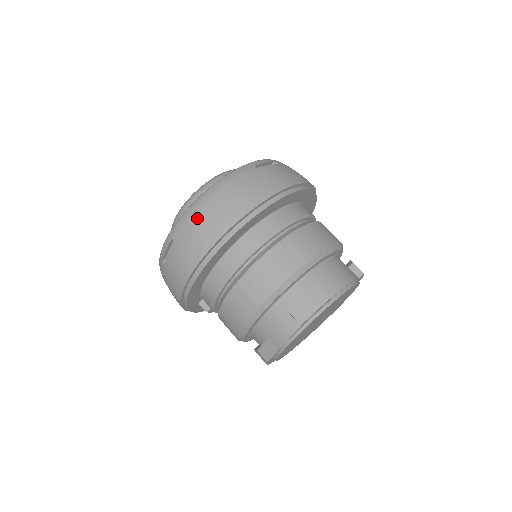
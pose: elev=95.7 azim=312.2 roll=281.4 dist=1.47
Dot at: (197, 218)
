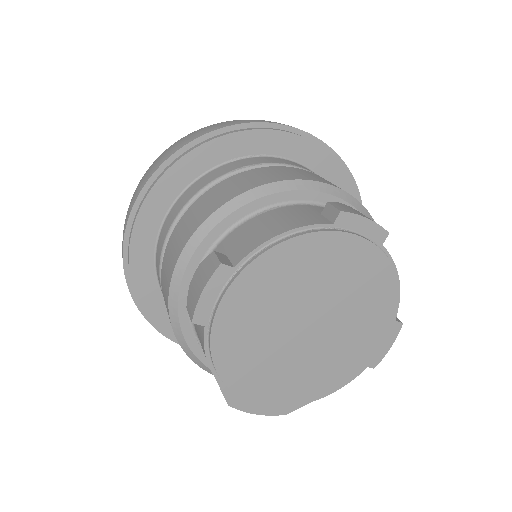
Dot at: occluded
